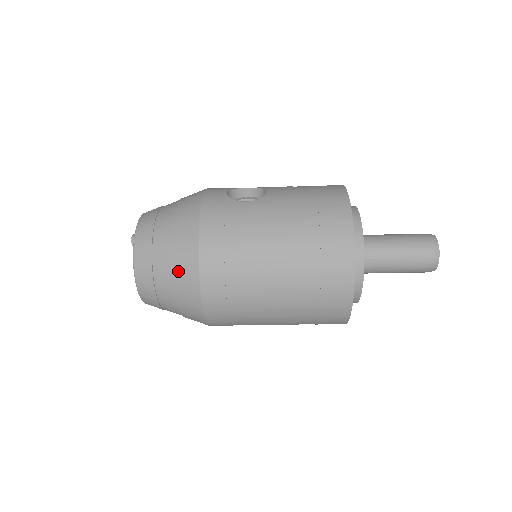
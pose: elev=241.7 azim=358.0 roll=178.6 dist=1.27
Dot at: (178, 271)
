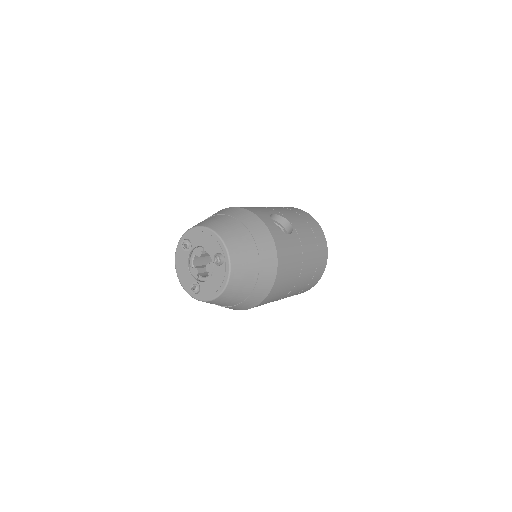
Dot at: (259, 287)
